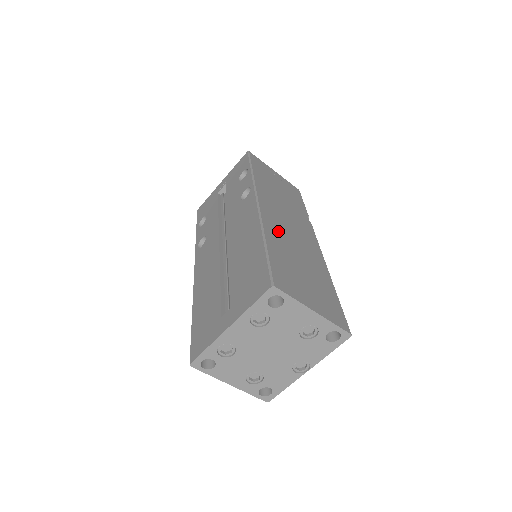
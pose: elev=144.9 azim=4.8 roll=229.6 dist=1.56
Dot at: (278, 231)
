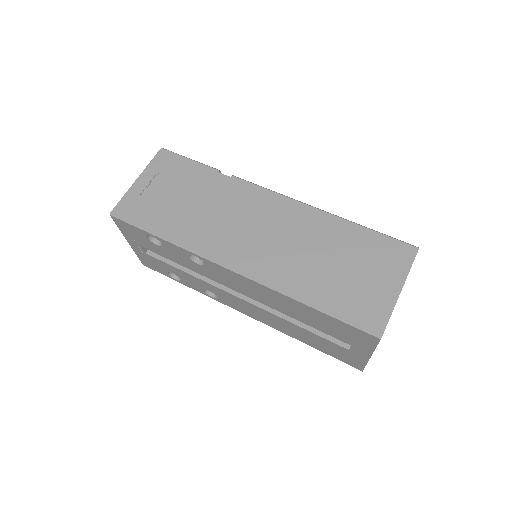
Dot at: (280, 266)
